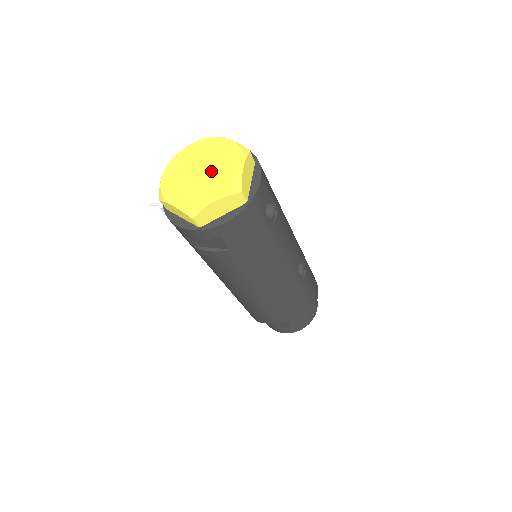
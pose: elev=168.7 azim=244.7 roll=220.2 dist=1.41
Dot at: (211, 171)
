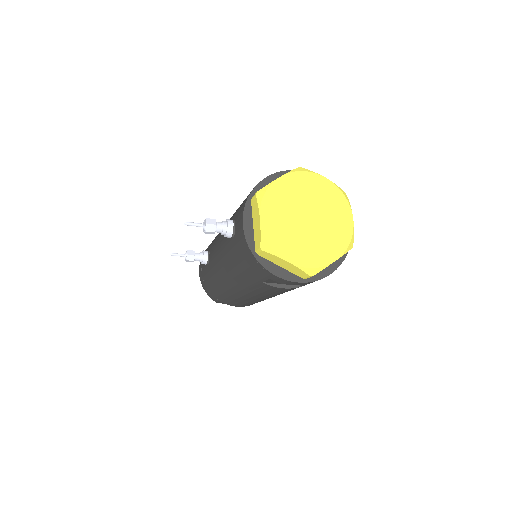
Dot at: (320, 220)
